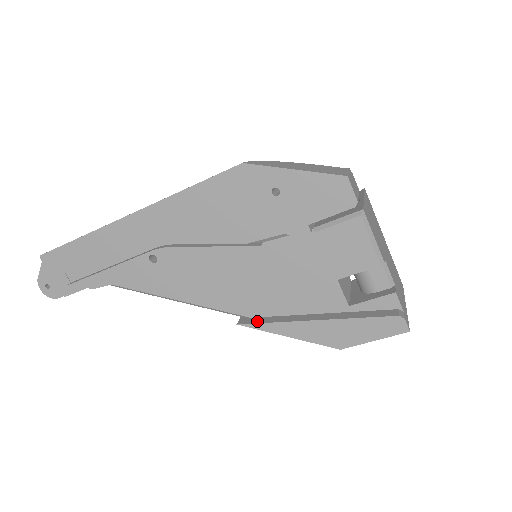
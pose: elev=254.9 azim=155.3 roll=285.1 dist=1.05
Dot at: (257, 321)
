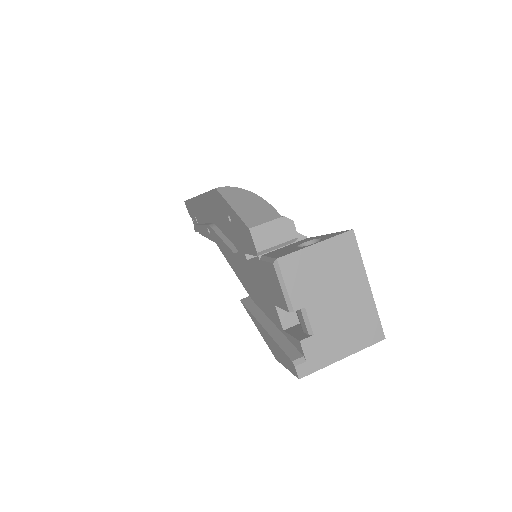
Dot at: (248, 305)
